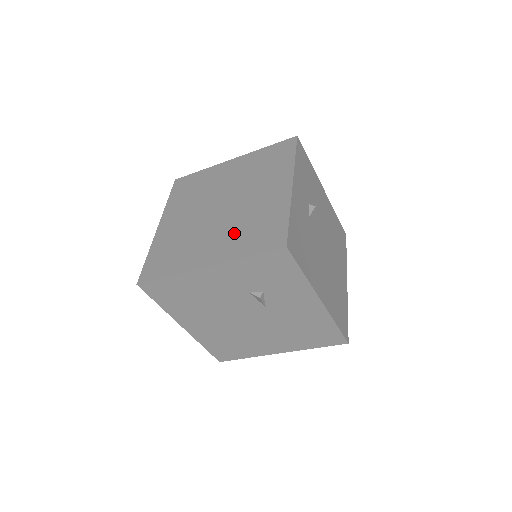
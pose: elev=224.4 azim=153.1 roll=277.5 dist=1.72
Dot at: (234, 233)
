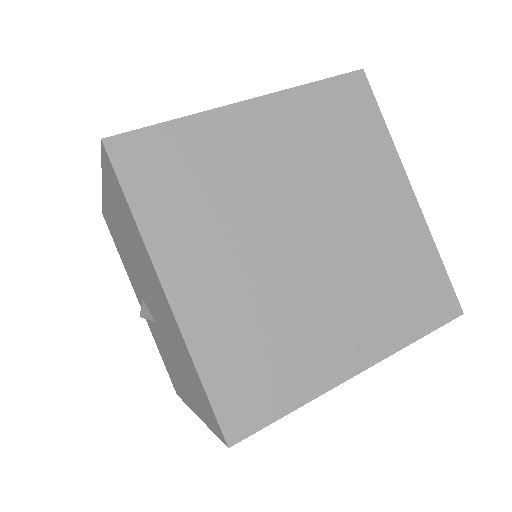
Dot at: (371, 297)
